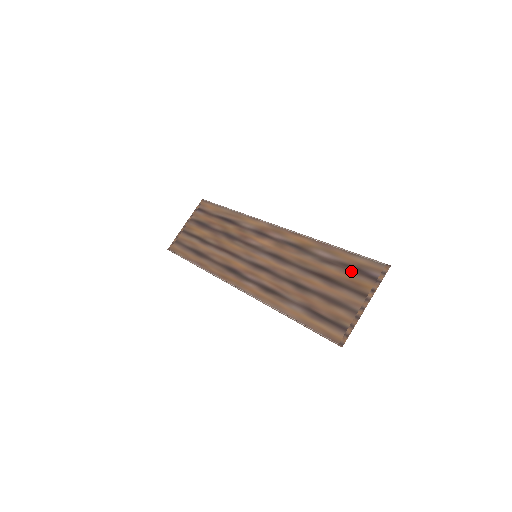
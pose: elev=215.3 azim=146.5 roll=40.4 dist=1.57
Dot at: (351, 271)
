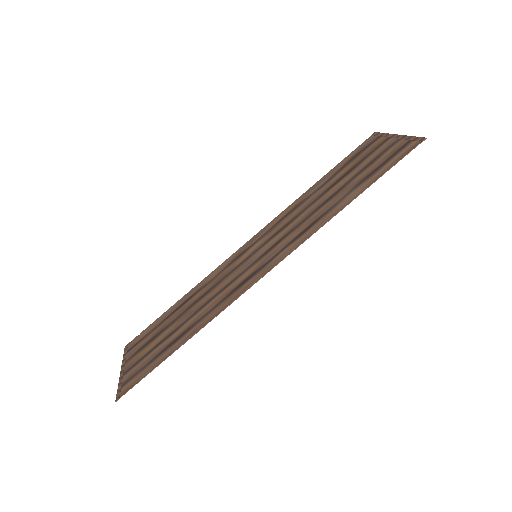
Dot at: (355, 158)
